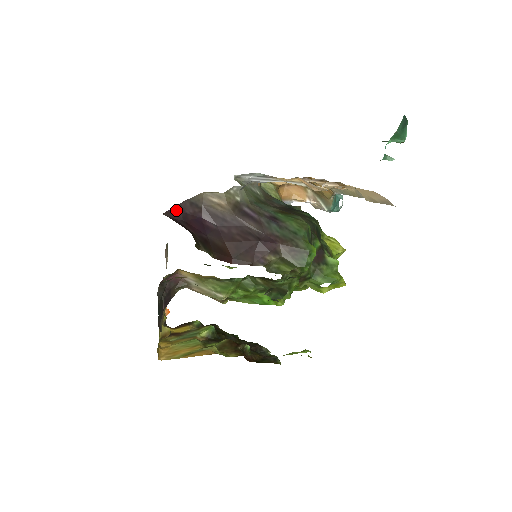
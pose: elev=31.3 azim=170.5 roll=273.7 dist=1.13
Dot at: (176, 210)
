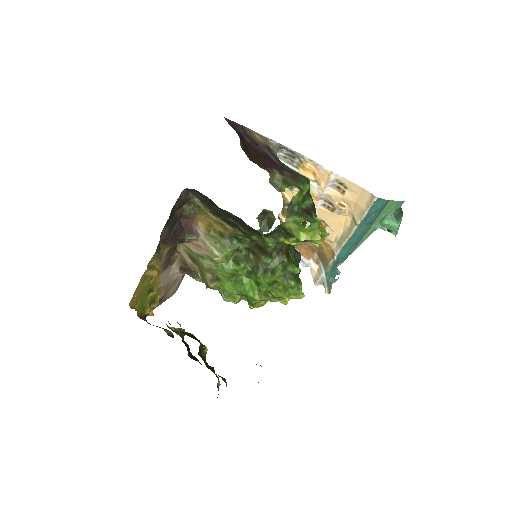
Dot at: (232, 123)
